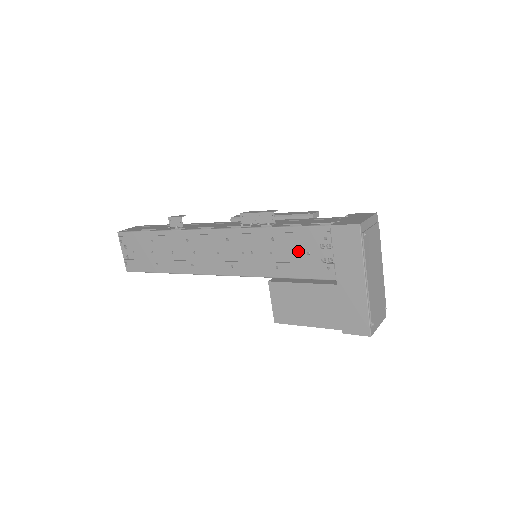
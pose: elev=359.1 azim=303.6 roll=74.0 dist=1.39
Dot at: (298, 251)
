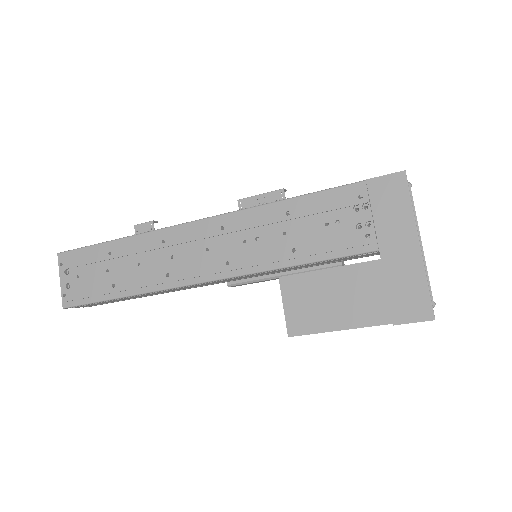
Dot at: (323, 222)
